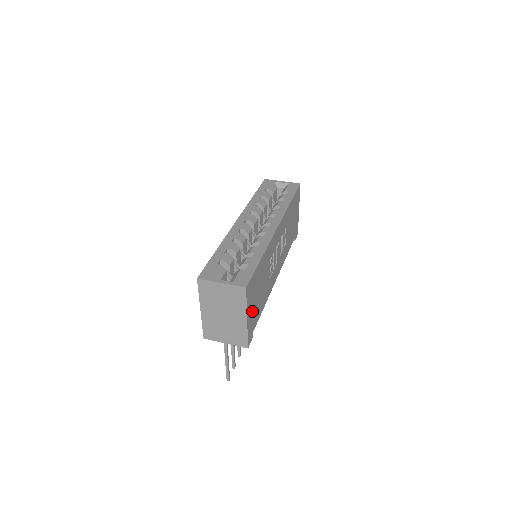
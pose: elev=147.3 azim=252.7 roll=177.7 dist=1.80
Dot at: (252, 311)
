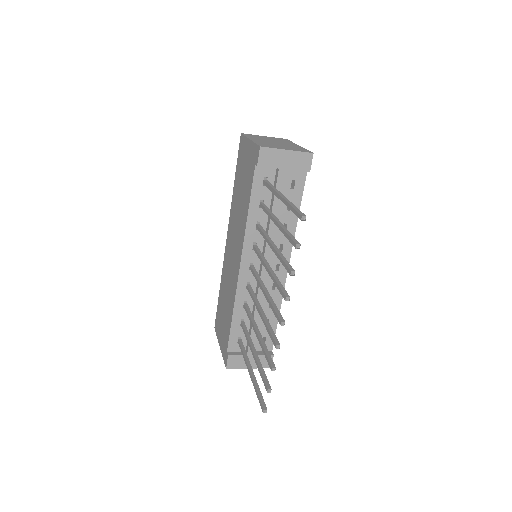
Dot at: occluded
